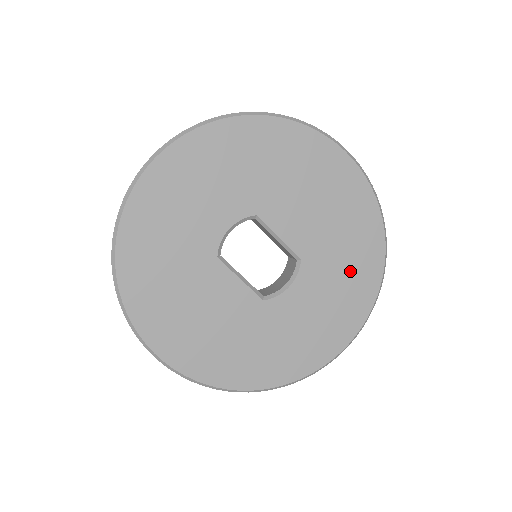
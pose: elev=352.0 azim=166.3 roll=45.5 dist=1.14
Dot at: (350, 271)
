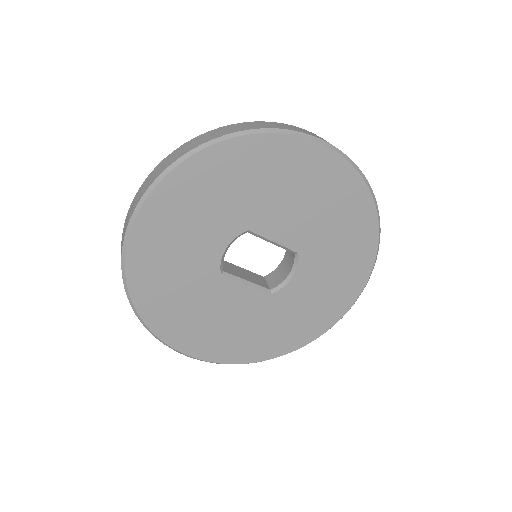
Dot at: (346, 249)
